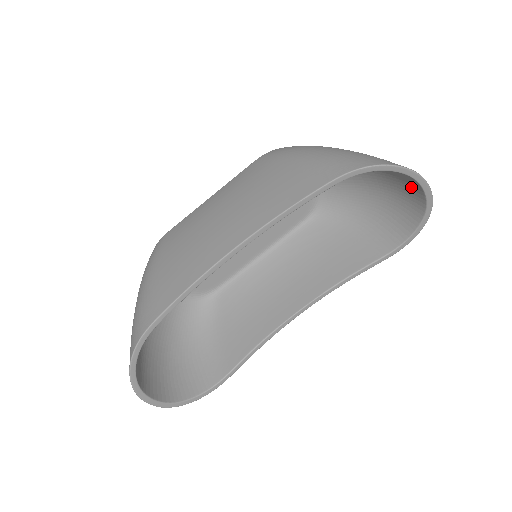
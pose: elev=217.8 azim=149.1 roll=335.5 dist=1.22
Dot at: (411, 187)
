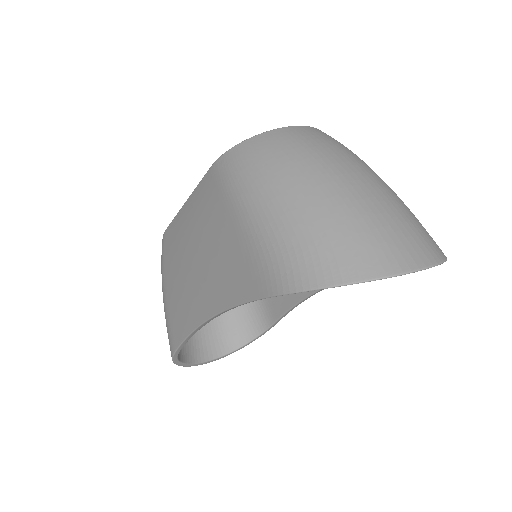
Dot at: occluded
